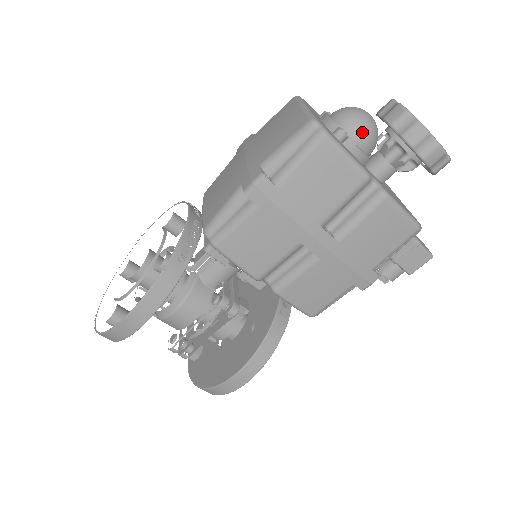
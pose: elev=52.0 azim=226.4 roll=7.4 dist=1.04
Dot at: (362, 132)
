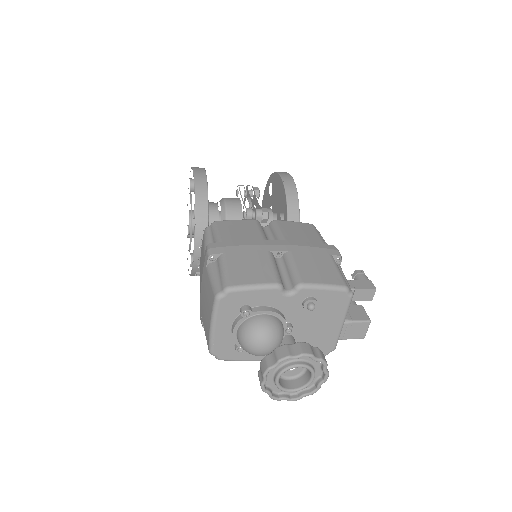
Dot at: occluded
